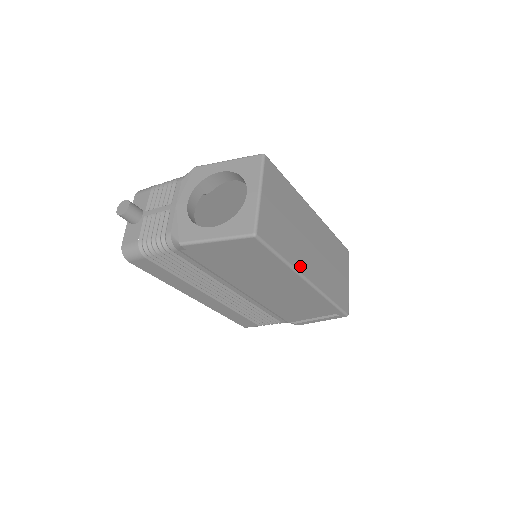
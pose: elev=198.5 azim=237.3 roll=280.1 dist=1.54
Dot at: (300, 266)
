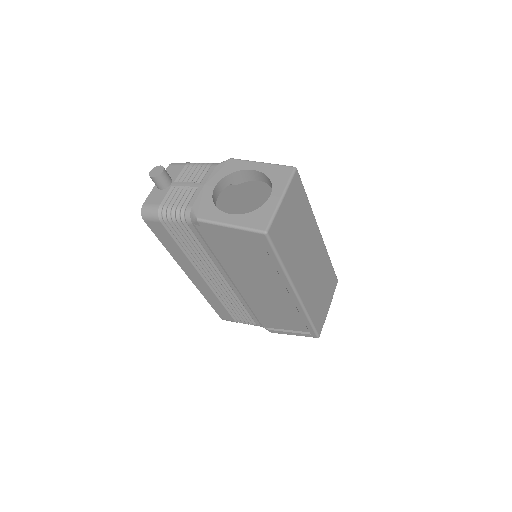
Dot at: (294, 276)
